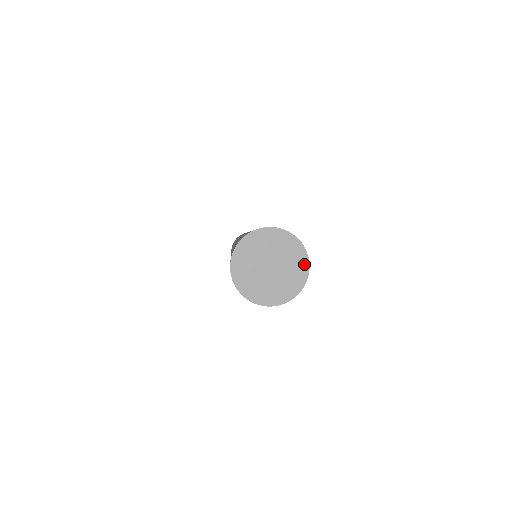
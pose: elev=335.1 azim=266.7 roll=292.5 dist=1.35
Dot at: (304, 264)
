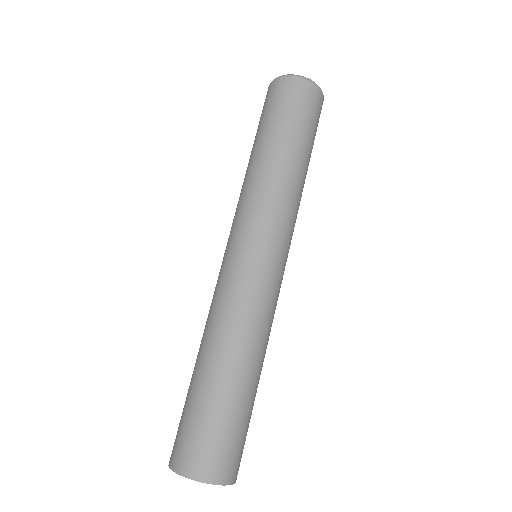
Dot at: occluded
